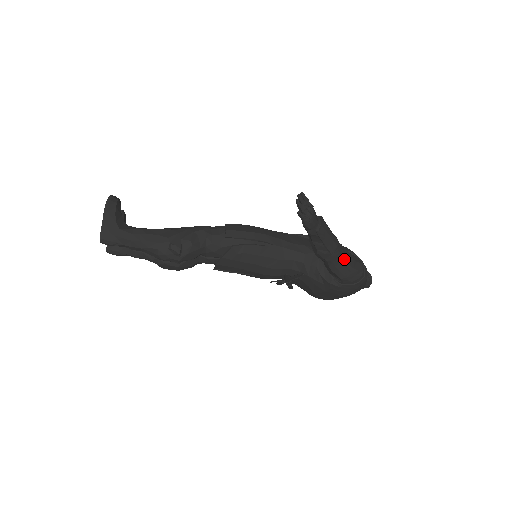
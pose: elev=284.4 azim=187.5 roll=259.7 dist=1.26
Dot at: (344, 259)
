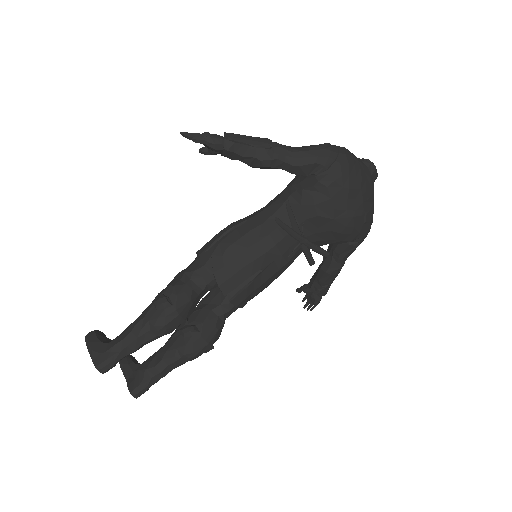
Dot at: (295, 148)
